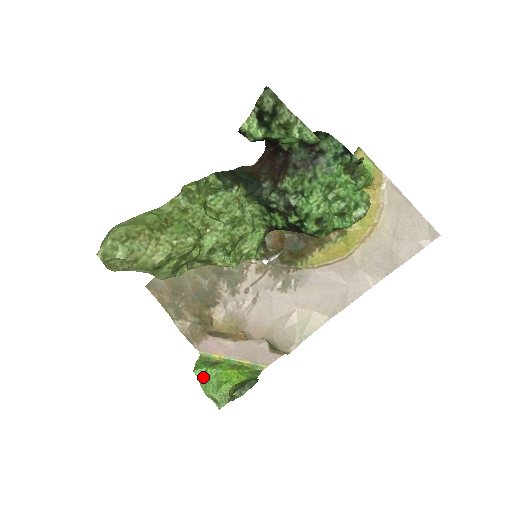
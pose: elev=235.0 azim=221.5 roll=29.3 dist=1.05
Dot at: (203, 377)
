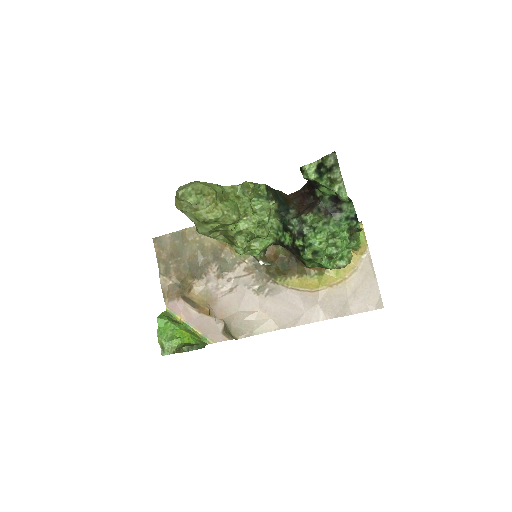
Dot at: (162, 326)
